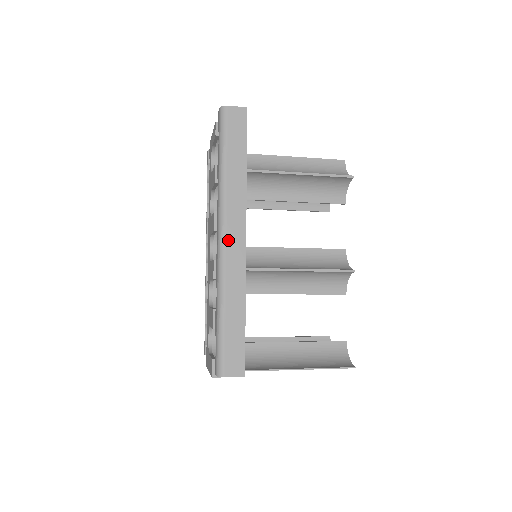
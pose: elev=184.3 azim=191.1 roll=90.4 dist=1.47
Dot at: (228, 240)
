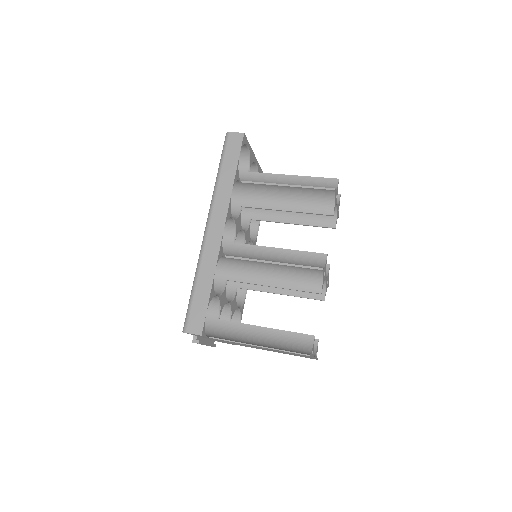
Dot at: (210, 229)
